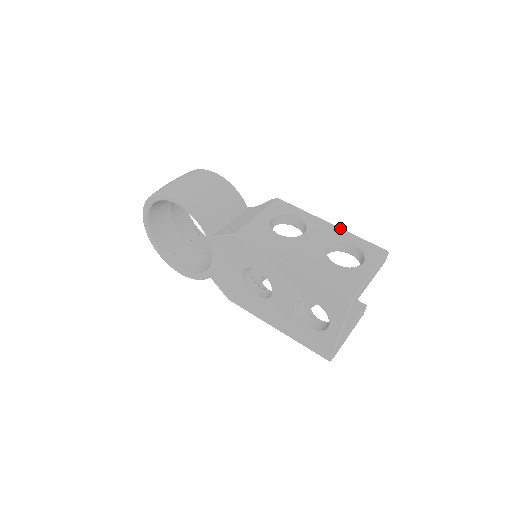
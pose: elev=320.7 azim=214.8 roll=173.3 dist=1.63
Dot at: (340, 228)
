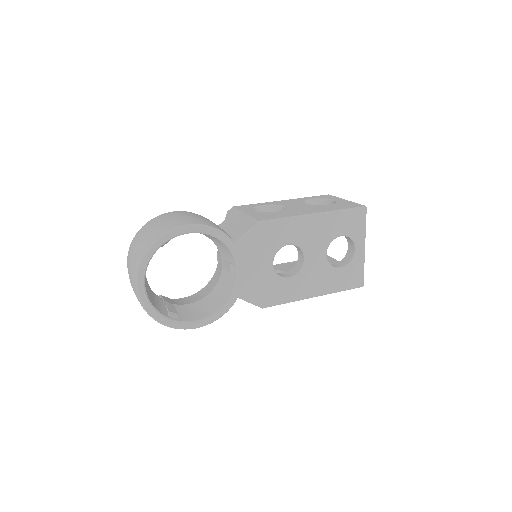
Dot at: (292, 199)
